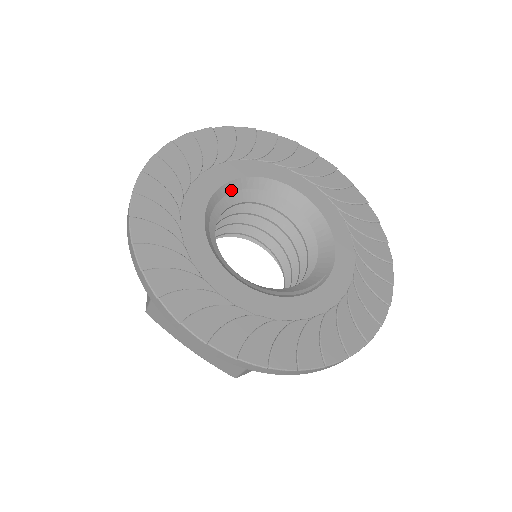
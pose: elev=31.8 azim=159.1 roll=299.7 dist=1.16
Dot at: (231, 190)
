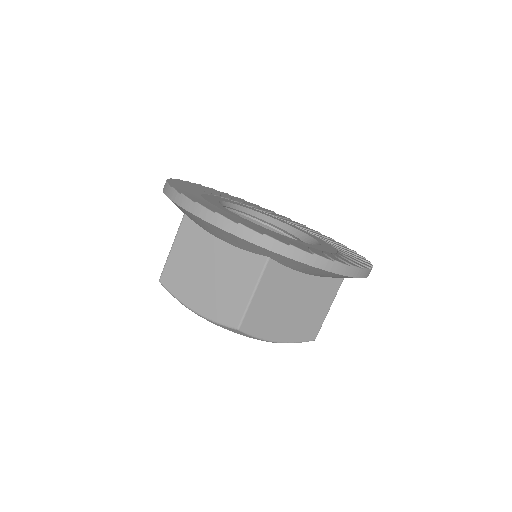
Dot at: (278, 226)
